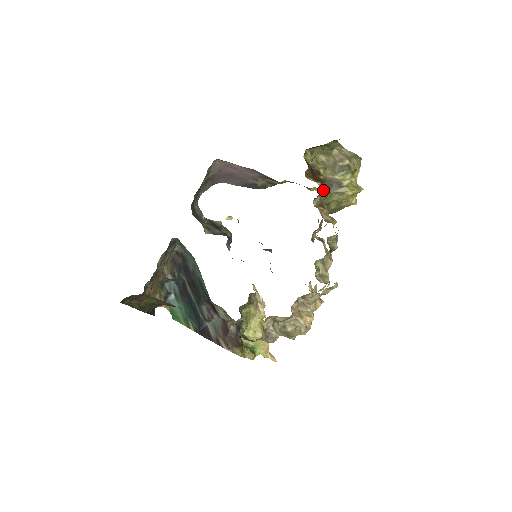
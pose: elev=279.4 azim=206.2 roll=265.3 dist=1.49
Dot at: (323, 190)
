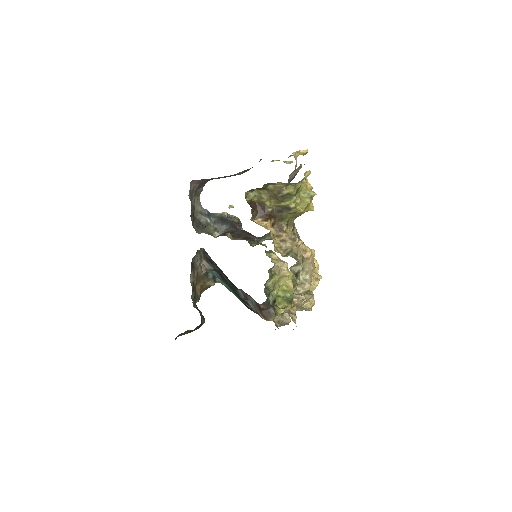
Dot at: (276, 218)
